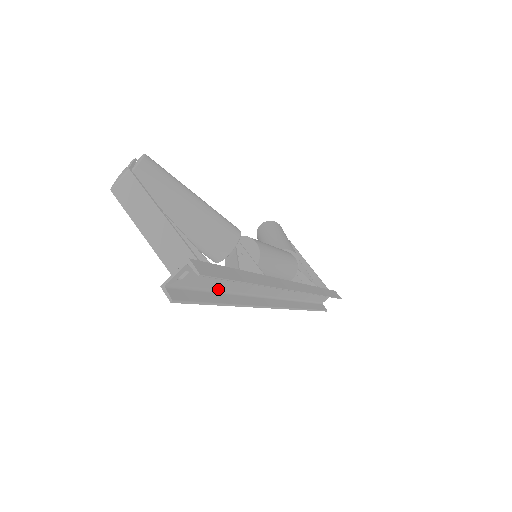
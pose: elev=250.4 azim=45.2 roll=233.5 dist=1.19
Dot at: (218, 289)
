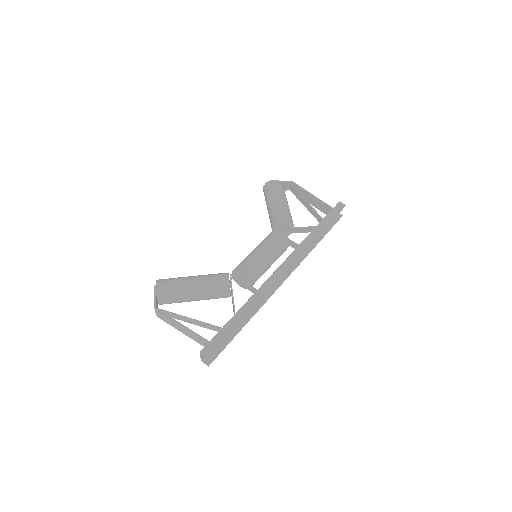
Dot at: occluded
